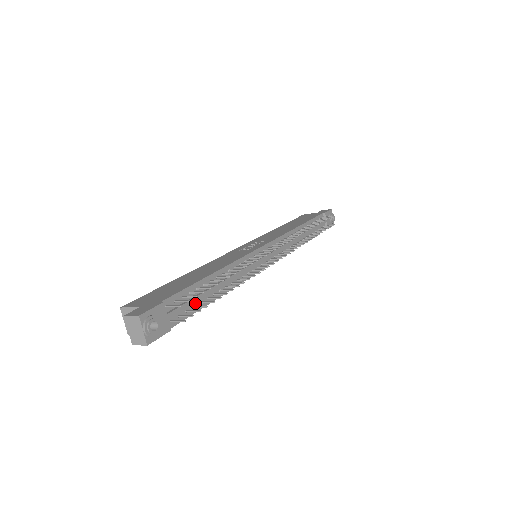
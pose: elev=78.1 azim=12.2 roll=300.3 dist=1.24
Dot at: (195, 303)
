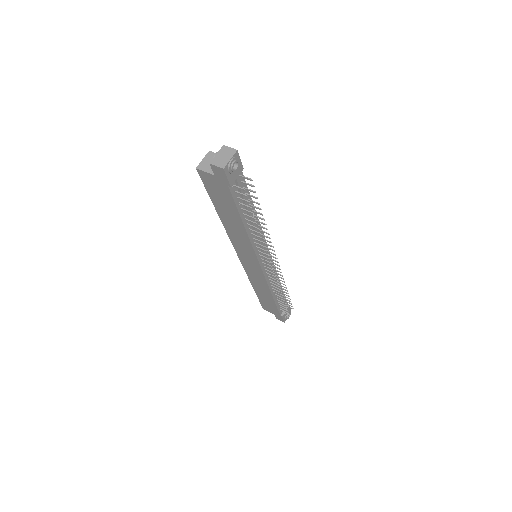
Dot at: (241, 203)
